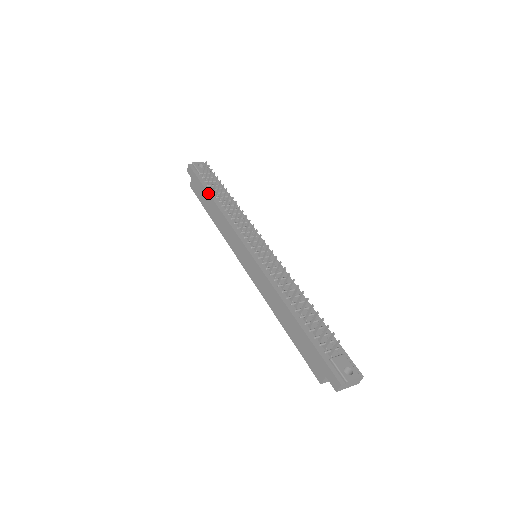
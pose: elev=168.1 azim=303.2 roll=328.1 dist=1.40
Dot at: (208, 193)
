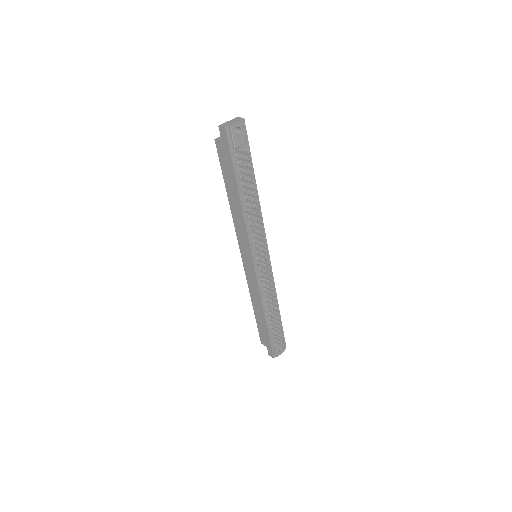
Dot at: (237, 185)
